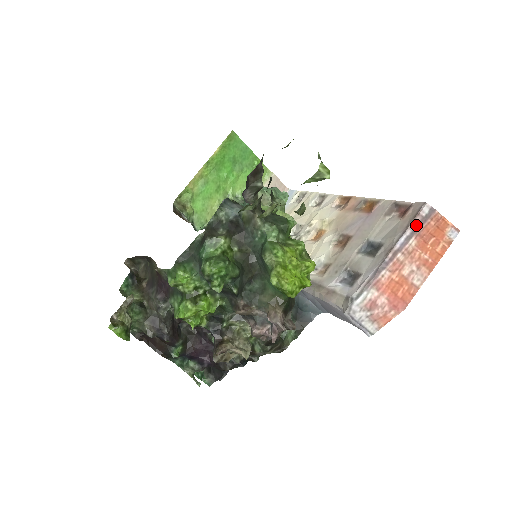
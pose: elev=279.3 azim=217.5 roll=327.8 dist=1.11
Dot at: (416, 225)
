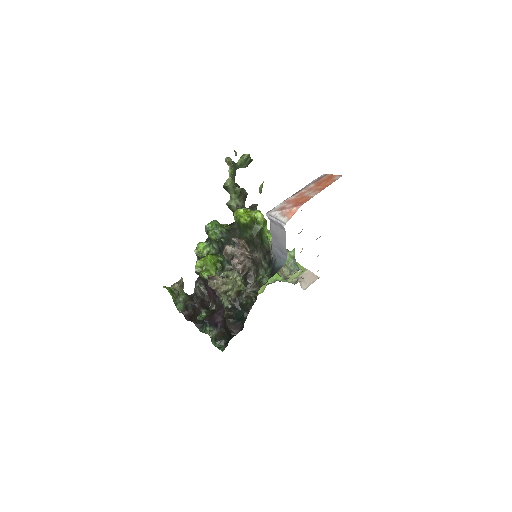
Dot at: (315, 181)
